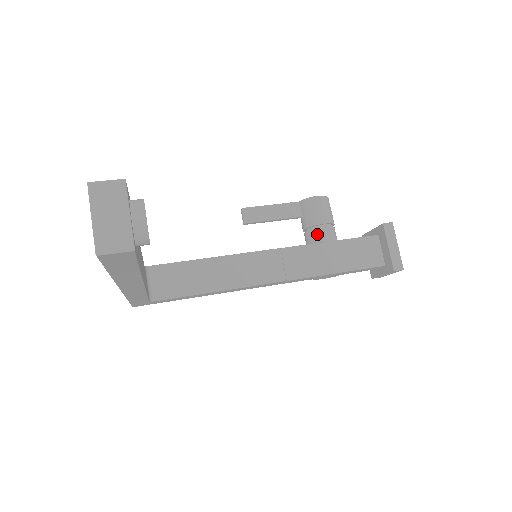
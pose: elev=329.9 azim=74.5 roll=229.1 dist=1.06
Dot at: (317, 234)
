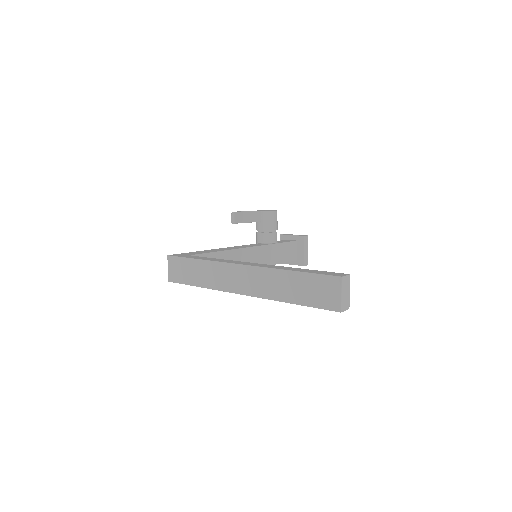
Dot at: (270, 237)
